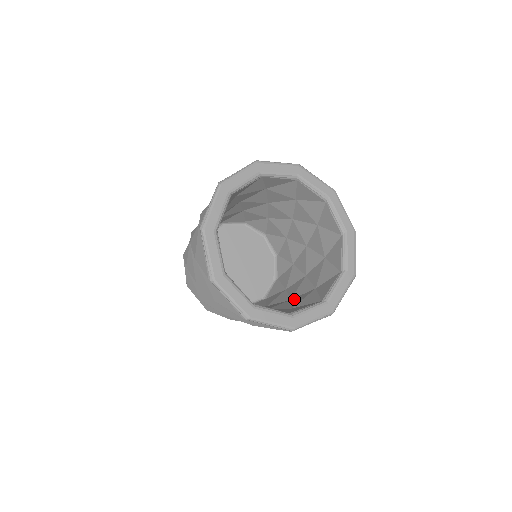
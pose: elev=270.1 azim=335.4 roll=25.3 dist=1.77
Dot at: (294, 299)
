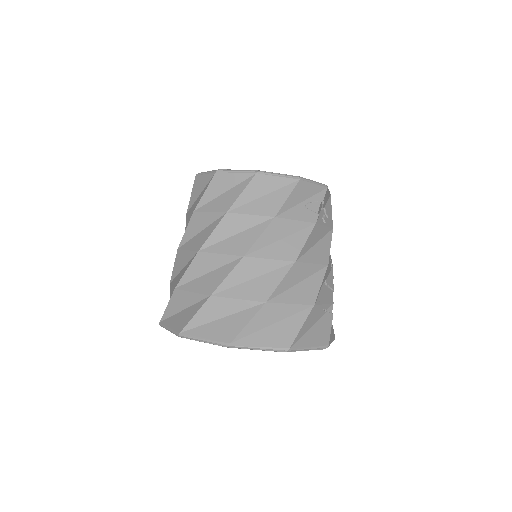
Dot at: occluded
